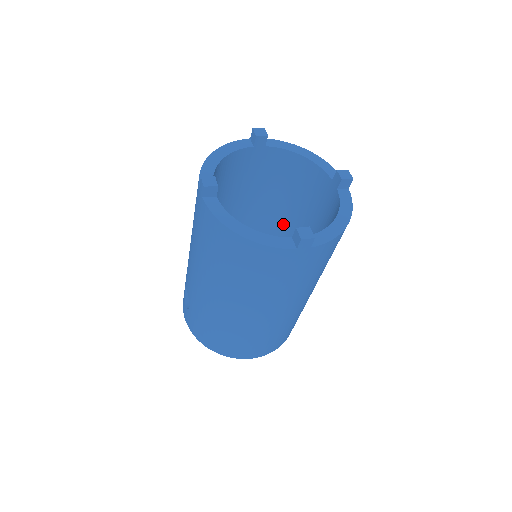
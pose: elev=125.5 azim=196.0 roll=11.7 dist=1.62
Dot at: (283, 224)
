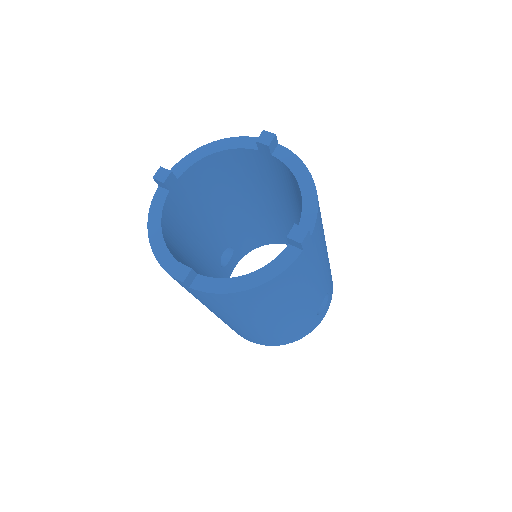
Dot at: occluded
